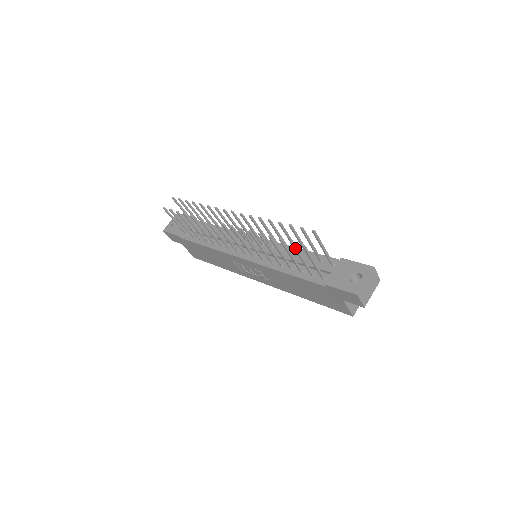
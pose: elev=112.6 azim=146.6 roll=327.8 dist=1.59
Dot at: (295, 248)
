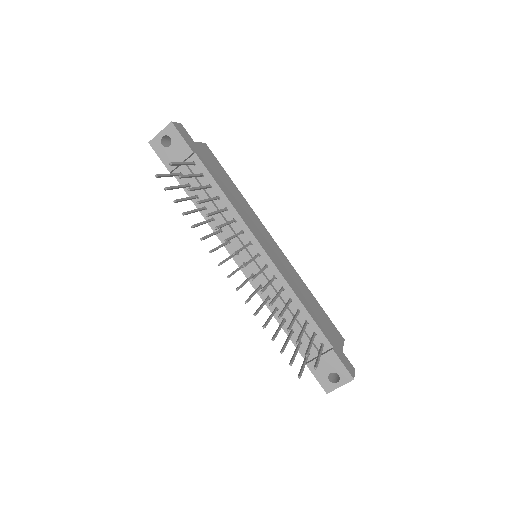
Dot at: (292, 362)
